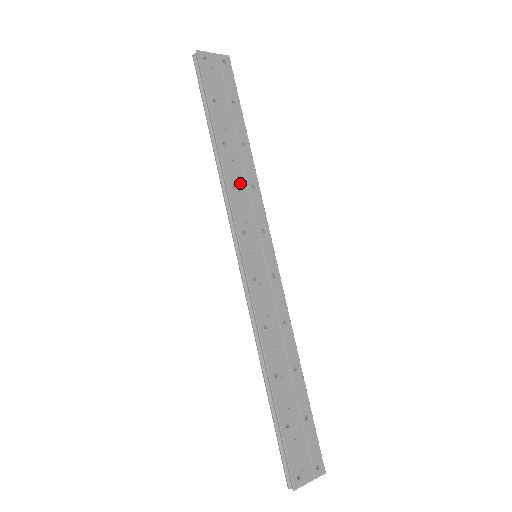
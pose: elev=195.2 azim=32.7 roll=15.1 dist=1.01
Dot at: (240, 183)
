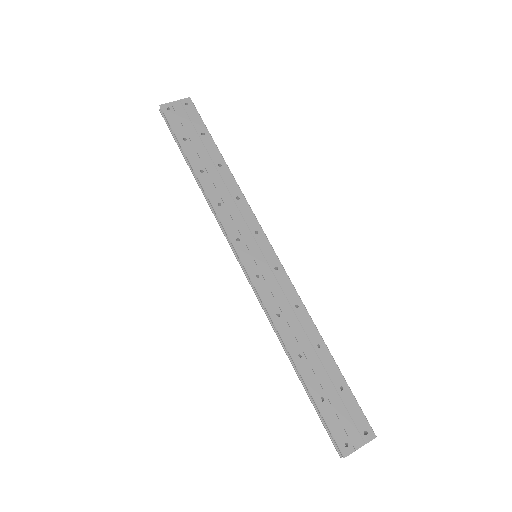
Dot at: (224, 199)
